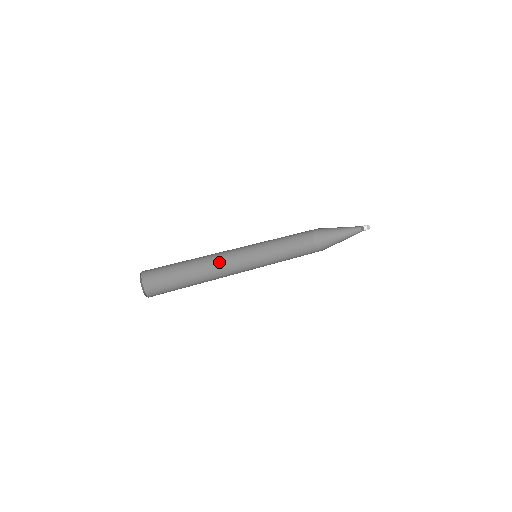
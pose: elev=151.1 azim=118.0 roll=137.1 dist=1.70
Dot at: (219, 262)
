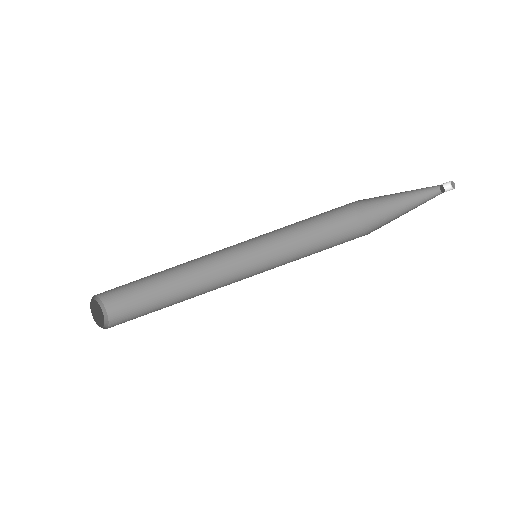
Dot at: (202, 257)
